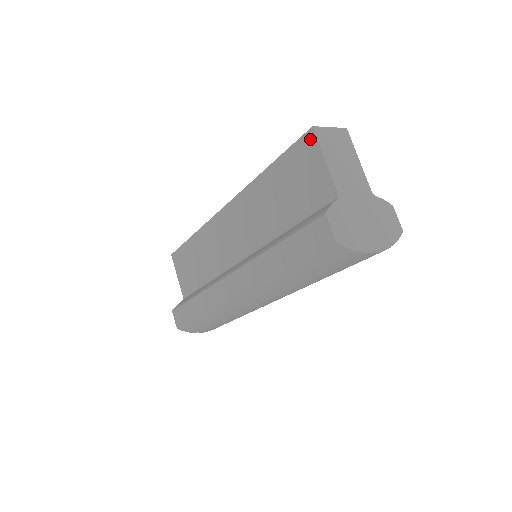
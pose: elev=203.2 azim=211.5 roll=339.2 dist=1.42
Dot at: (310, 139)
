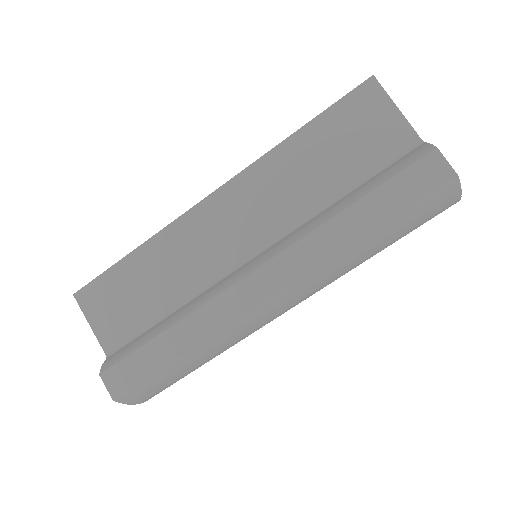
Dot at: (371, 88)
